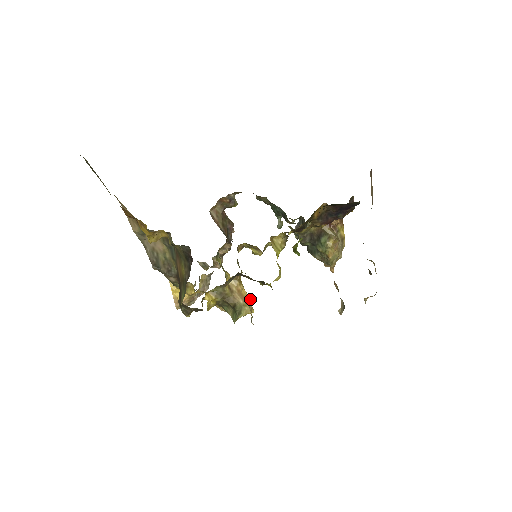
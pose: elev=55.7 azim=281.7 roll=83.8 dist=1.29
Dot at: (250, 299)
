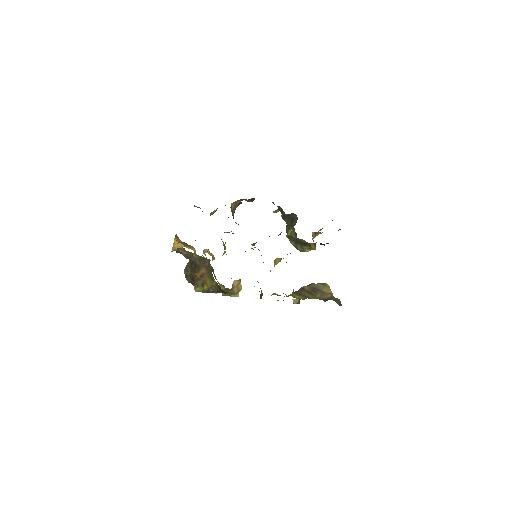
Dot at: occluded
